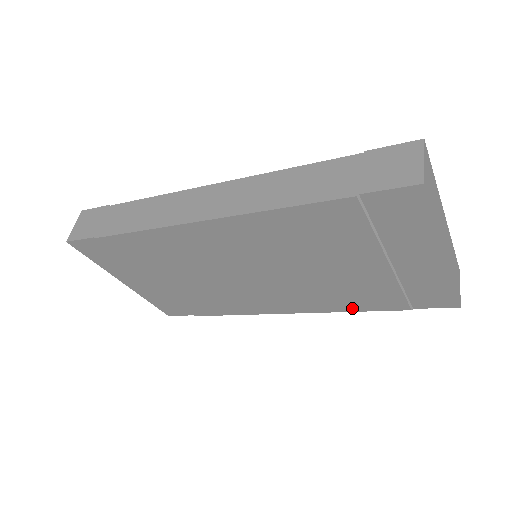
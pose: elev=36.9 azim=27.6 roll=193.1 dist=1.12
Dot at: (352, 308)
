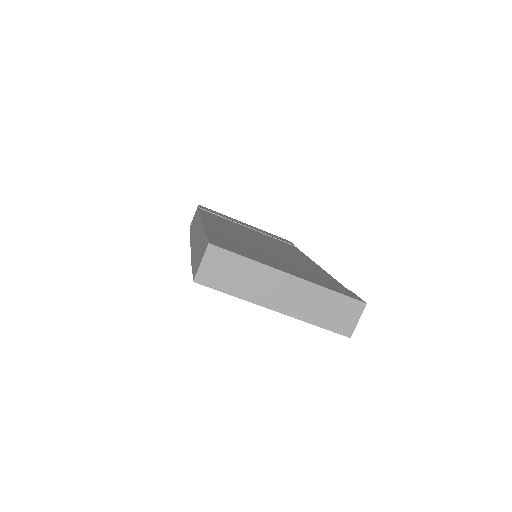
Dot at: occluded
